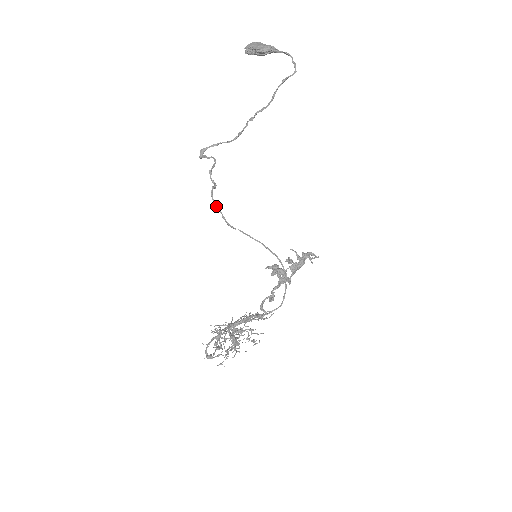
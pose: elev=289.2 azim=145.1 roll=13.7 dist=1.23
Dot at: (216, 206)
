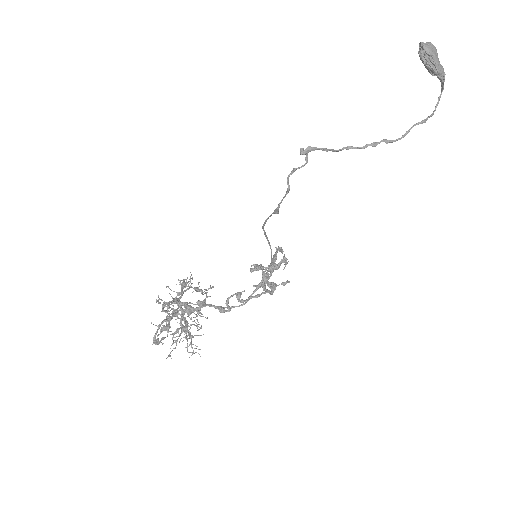
Dot at: (274, 212)
